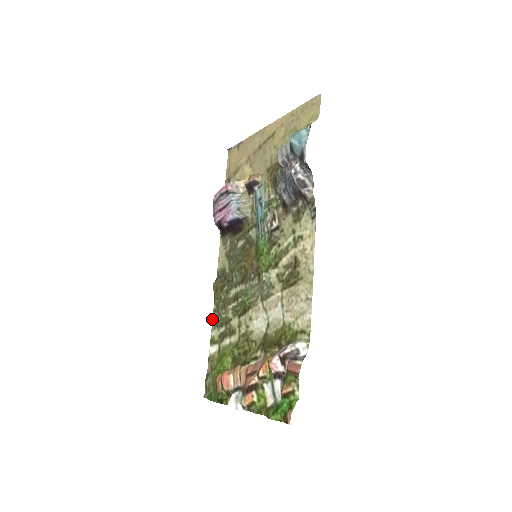
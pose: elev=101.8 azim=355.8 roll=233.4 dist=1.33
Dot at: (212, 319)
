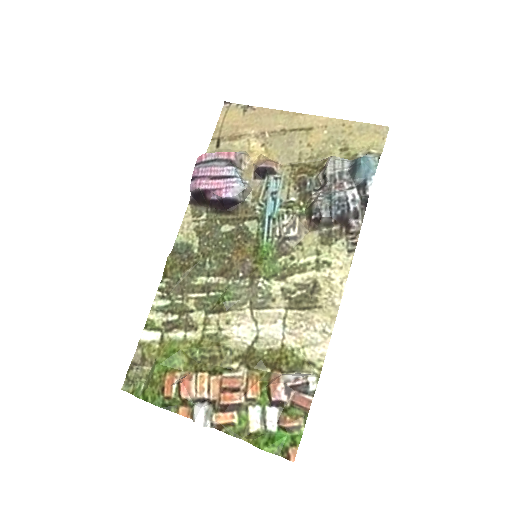
Dot at: occluded
